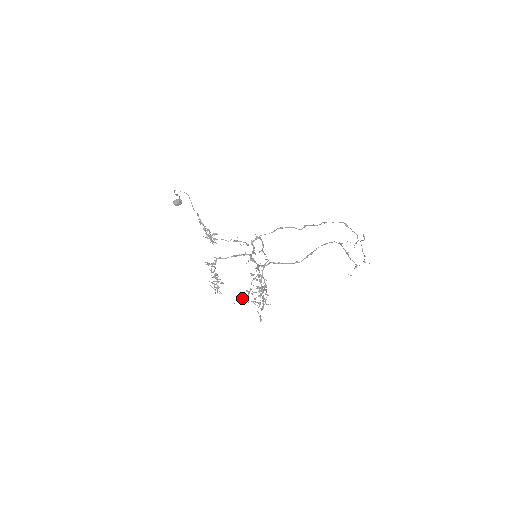
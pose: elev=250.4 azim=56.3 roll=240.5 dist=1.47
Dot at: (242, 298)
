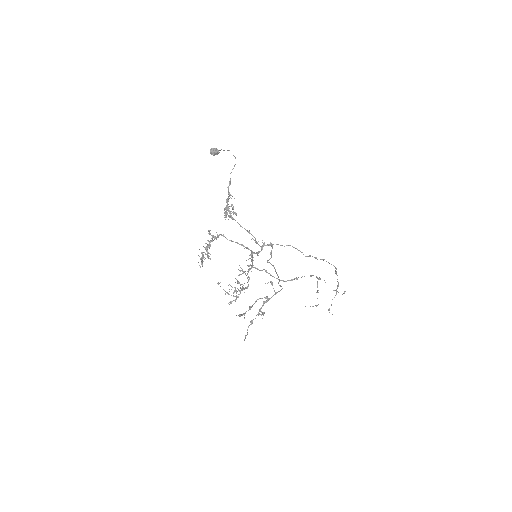
Dot at: (219, 283)
